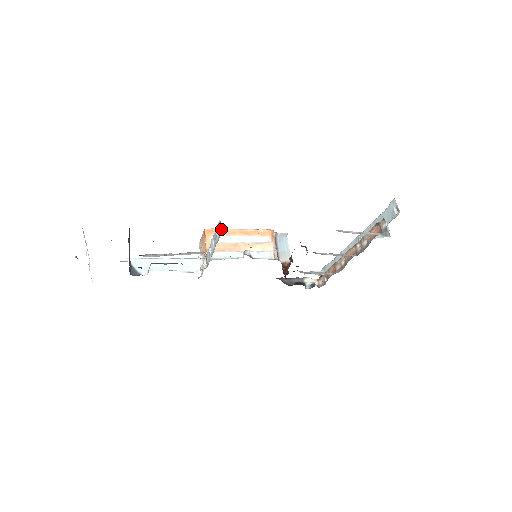
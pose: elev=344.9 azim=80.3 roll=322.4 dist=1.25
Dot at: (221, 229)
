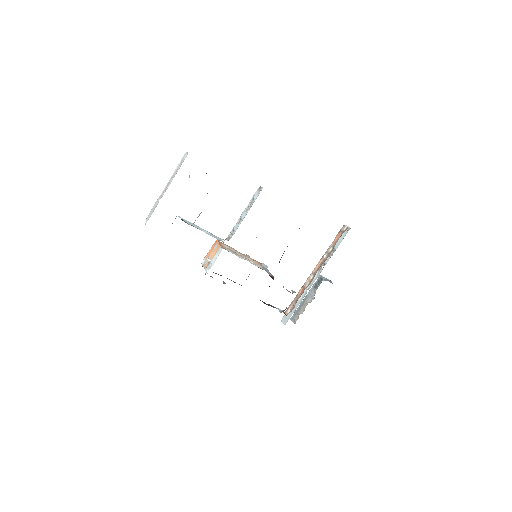
Dot at: (261, 190)
